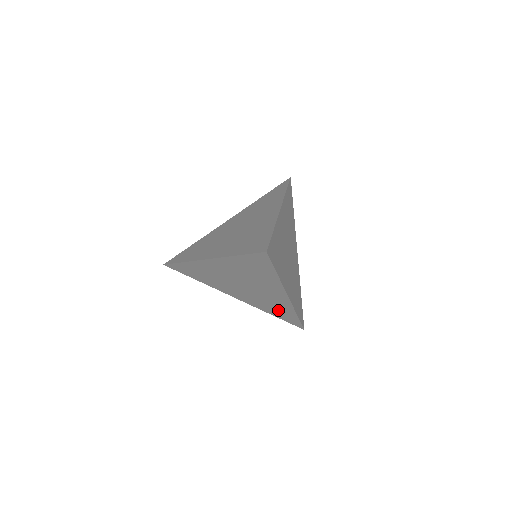
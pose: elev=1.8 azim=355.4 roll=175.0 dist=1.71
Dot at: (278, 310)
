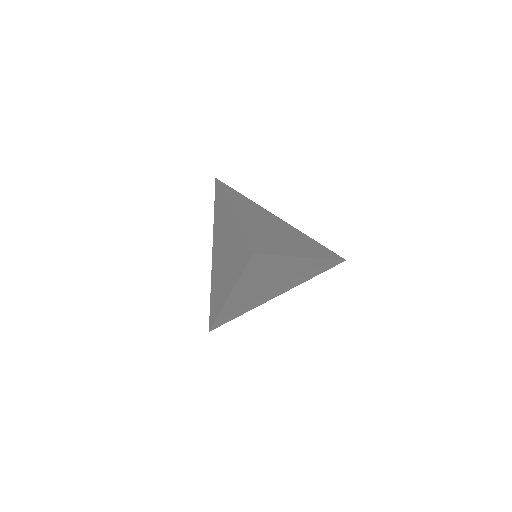
Dot at: (313, 271)
